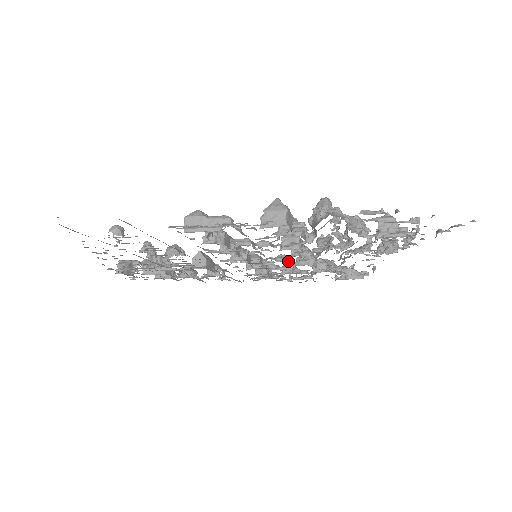
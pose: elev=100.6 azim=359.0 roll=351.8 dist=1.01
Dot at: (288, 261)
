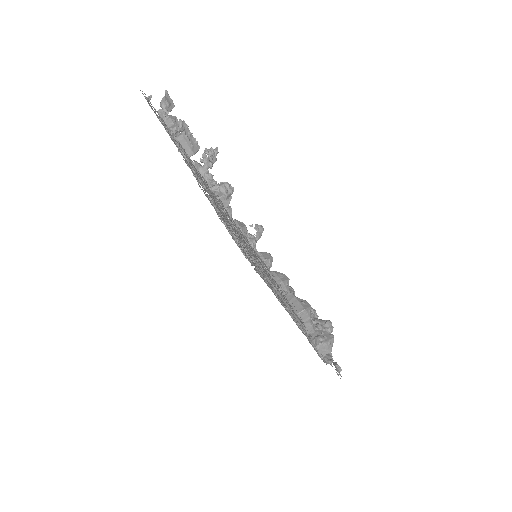
Dot at: occluded
